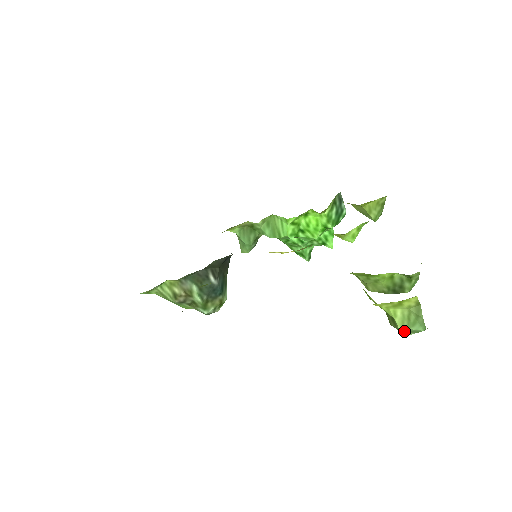
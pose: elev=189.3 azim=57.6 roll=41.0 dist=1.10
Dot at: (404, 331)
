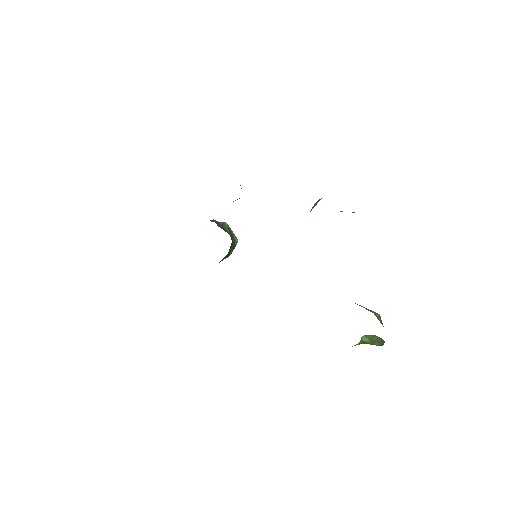
Dot at: occluded
